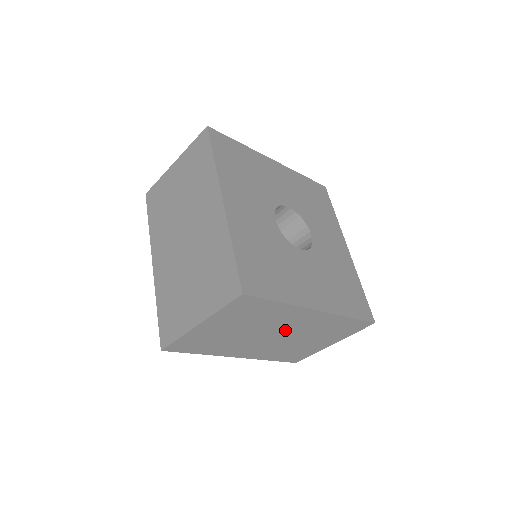
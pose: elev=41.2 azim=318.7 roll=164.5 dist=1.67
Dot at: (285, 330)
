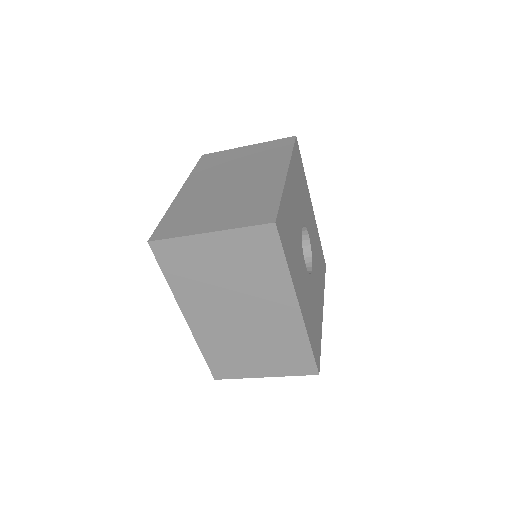
Dot at: (254, 312)
